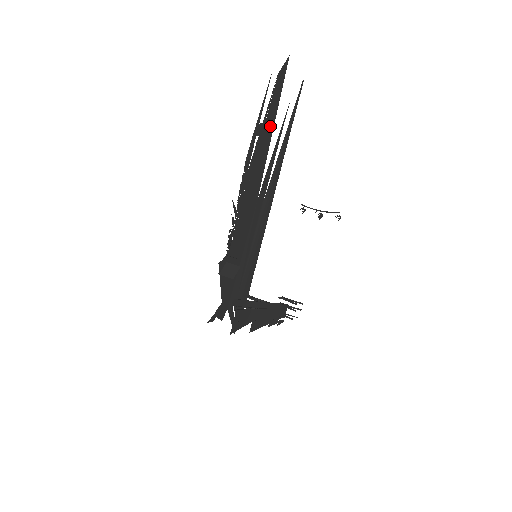
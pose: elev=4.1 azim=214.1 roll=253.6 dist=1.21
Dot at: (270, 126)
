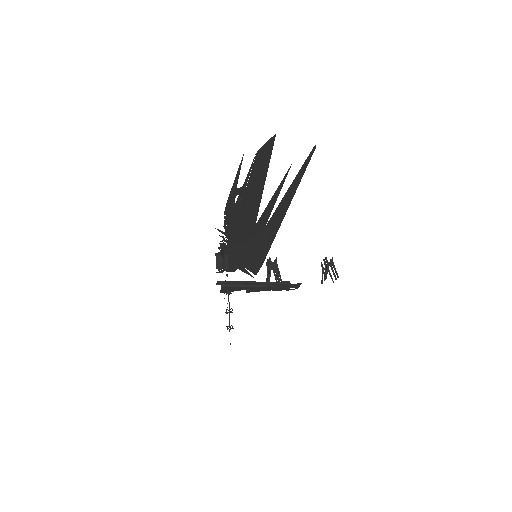
Dot at: (258, 186)
